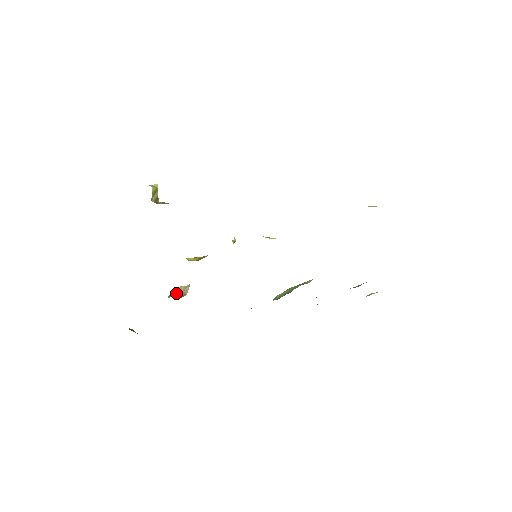
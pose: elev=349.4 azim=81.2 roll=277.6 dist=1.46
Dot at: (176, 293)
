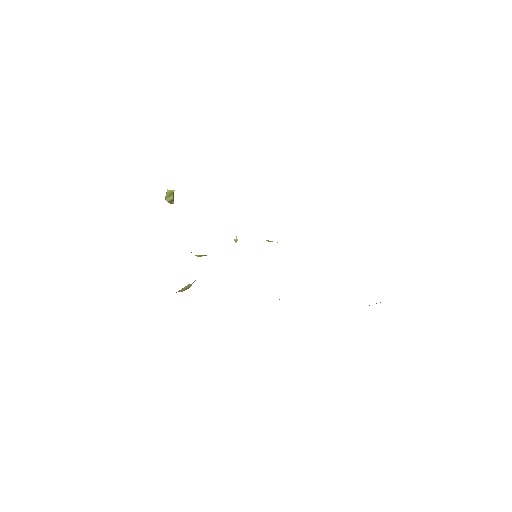
Dot at: (183, 289)
